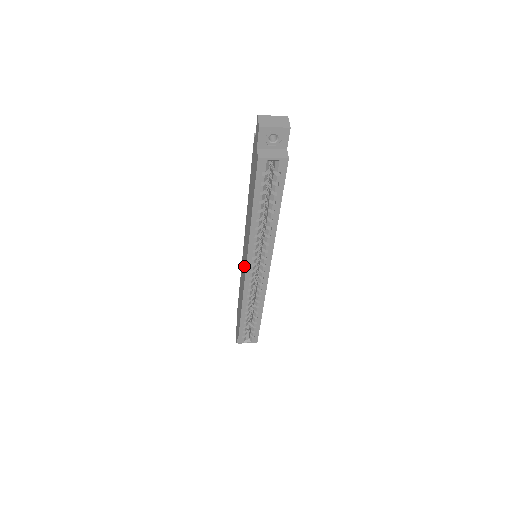
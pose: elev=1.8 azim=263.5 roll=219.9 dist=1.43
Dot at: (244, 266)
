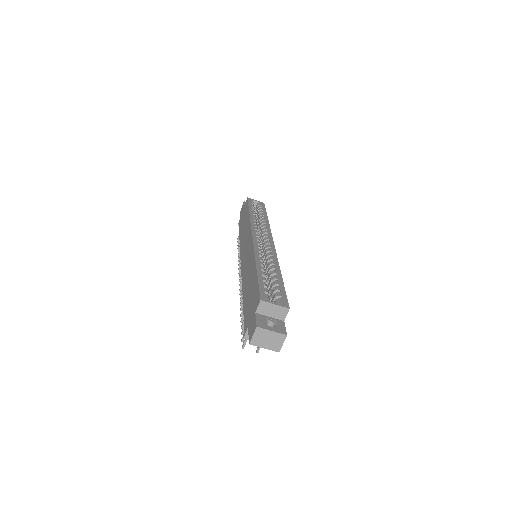
Dot at: (248, 247)
